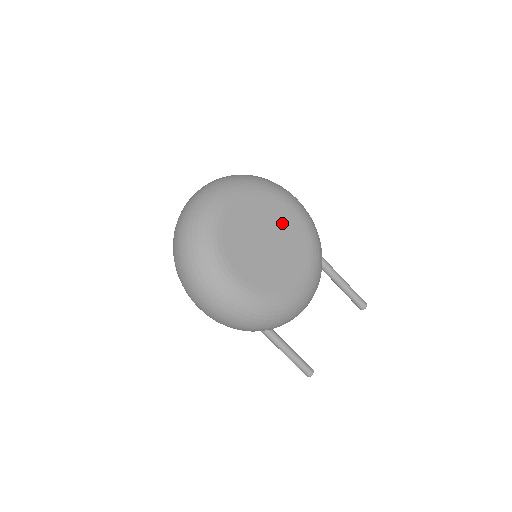
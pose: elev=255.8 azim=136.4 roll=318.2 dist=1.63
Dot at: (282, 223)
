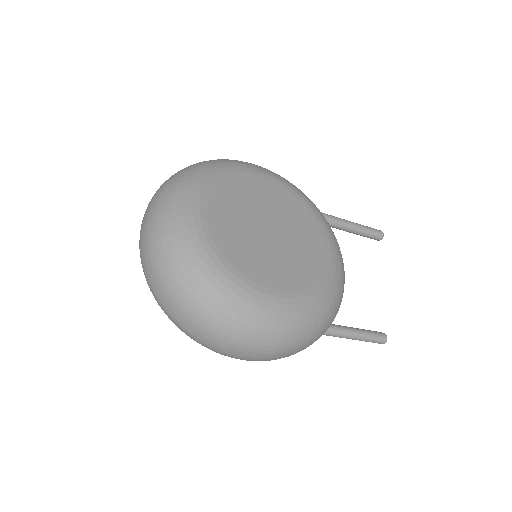
Dot at: (265, 199)
